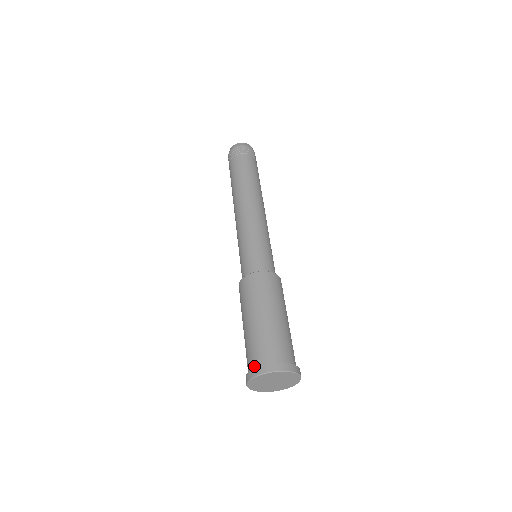
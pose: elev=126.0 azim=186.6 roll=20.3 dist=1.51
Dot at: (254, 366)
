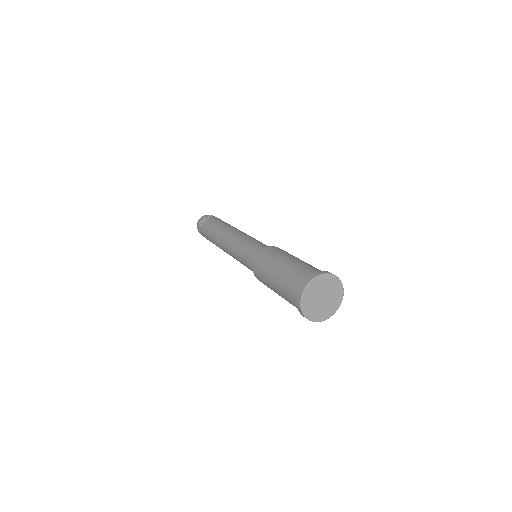
Dot at: (297, 296)
